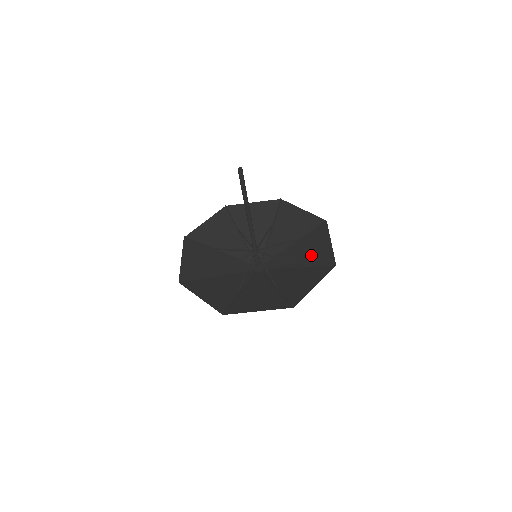
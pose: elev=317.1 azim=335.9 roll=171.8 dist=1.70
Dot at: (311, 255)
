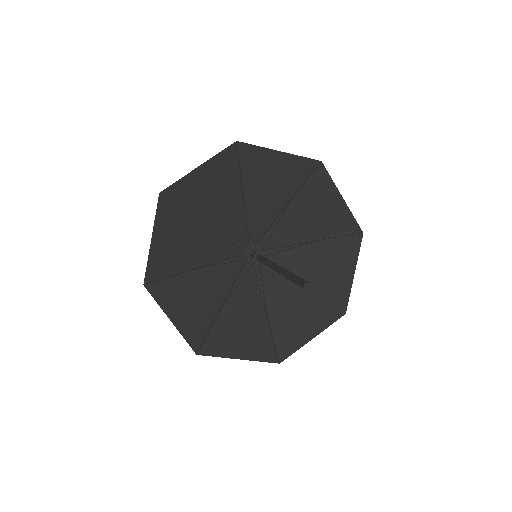
Dot at: (323, 278)
